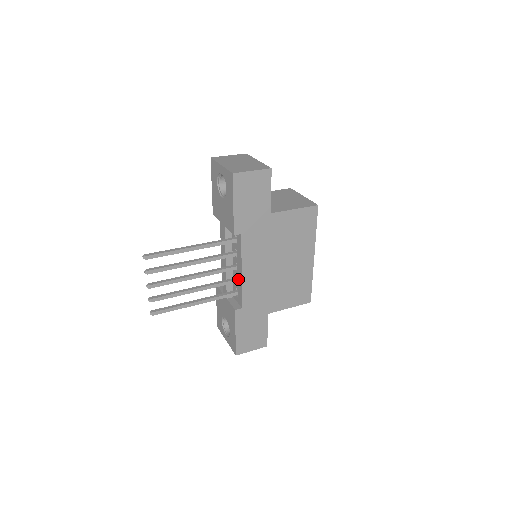
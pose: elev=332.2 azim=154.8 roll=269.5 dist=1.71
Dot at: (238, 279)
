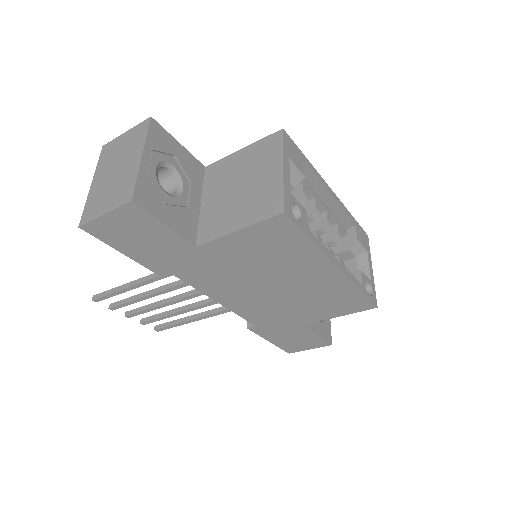
Dot at: occluded
